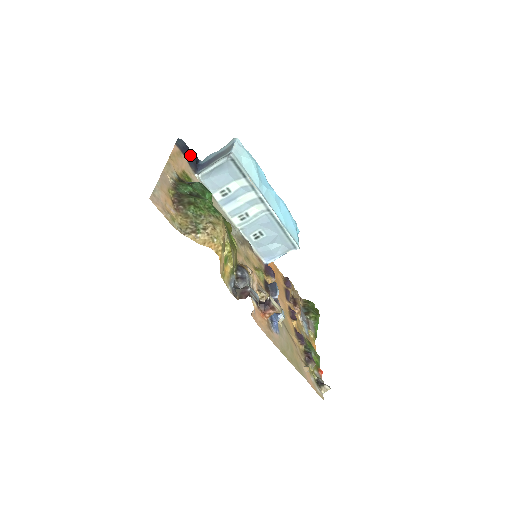
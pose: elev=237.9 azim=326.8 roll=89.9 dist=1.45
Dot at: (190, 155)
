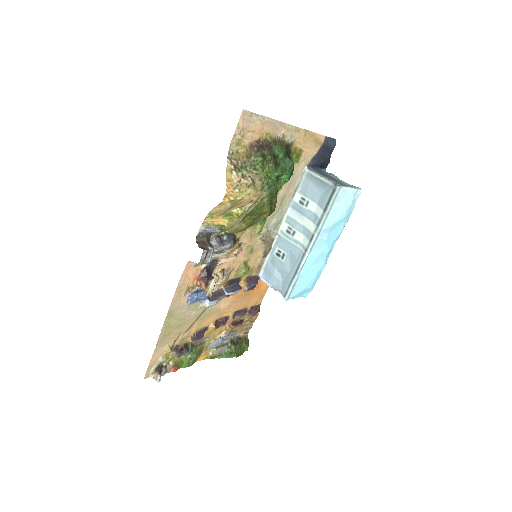
Dot at: (324, 156)
